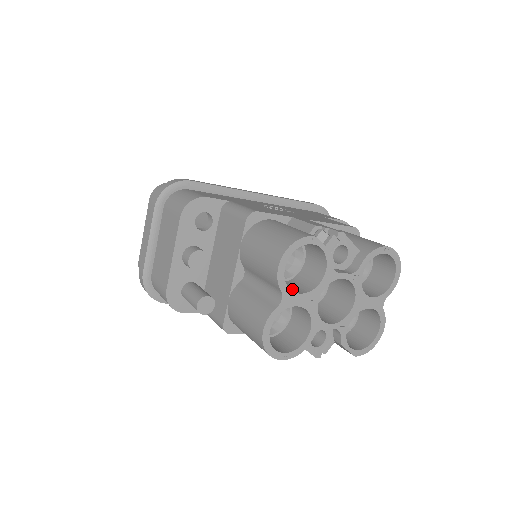
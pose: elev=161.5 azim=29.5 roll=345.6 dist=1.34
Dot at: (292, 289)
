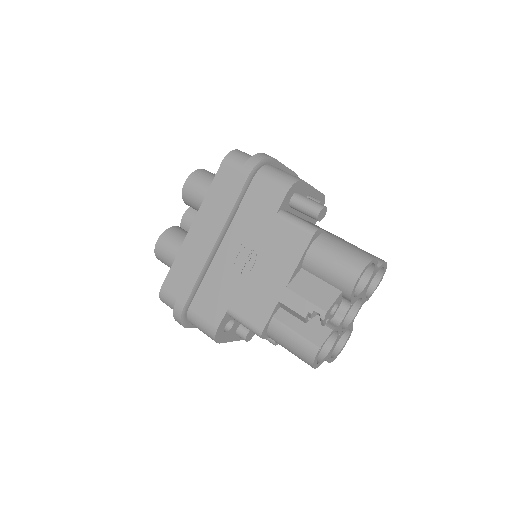
Dot at: (325, 342)
